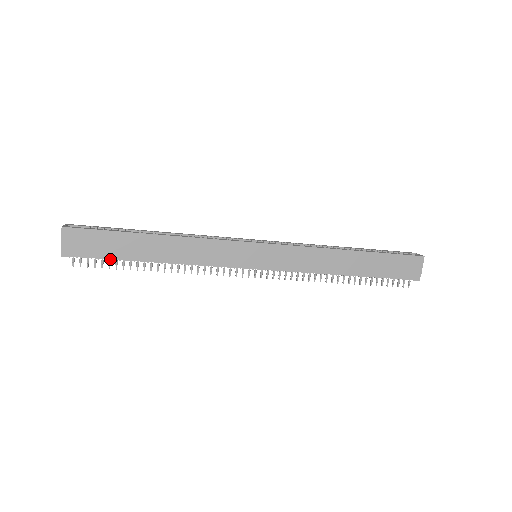
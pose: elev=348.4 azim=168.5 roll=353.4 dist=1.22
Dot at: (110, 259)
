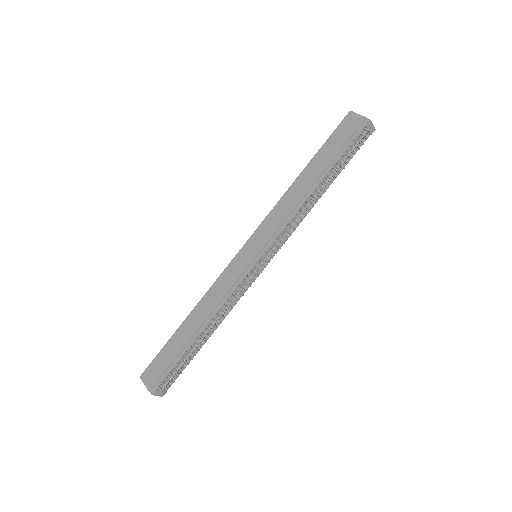
Dot at: (176, 363)
